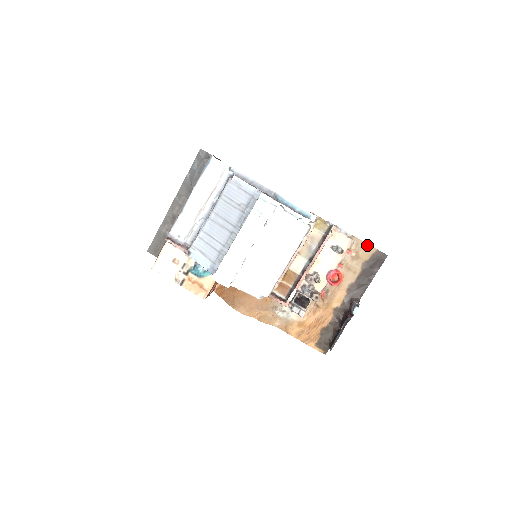
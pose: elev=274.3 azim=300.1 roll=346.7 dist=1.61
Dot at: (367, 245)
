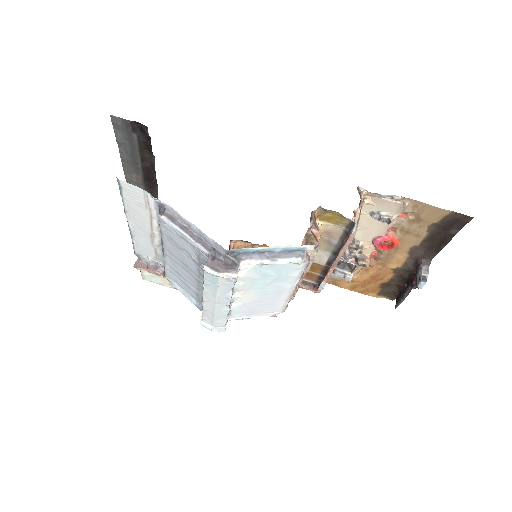
Dot at: (433, 207)
